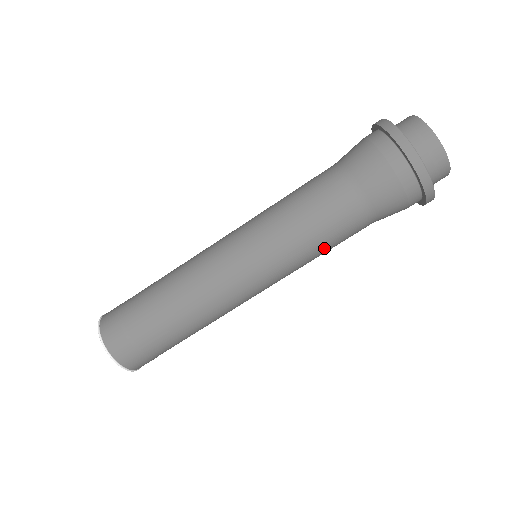
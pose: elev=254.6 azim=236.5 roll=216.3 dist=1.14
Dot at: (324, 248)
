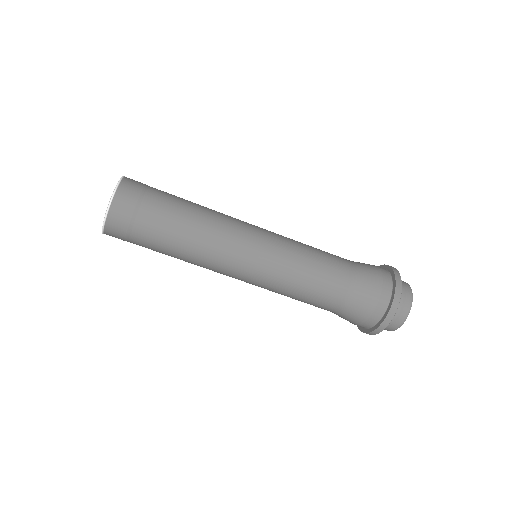
Dot at: occluded
